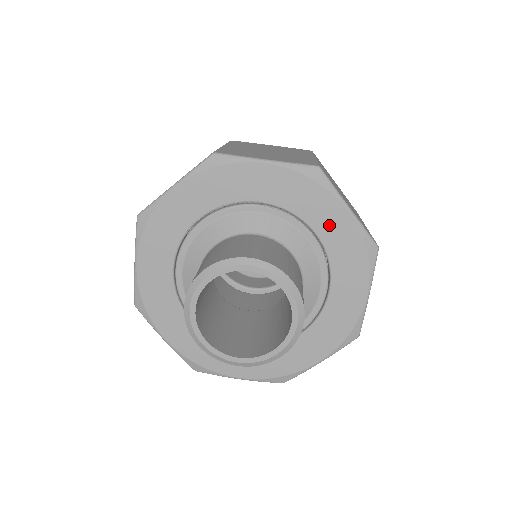
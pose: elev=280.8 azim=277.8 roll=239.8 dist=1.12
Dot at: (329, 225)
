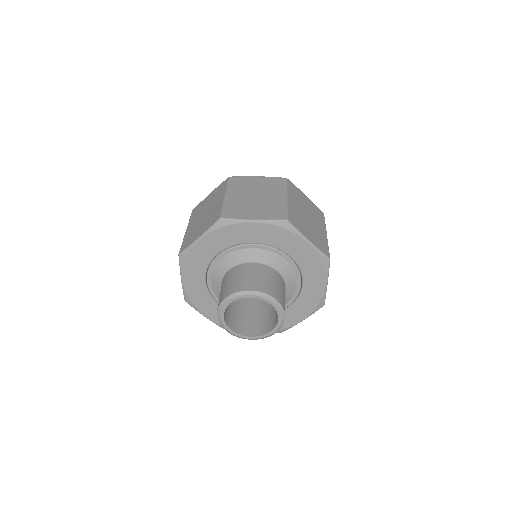
Dot at: (297, 251)
